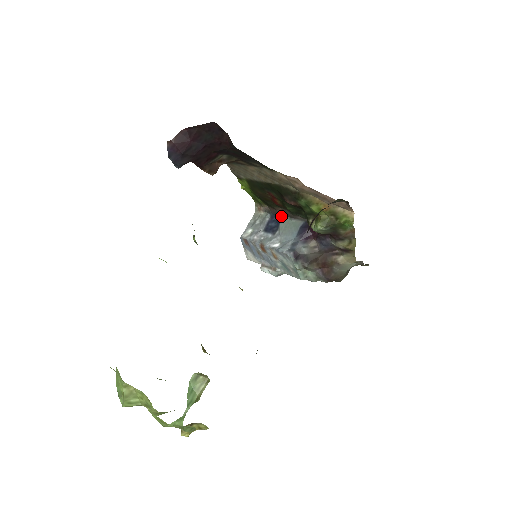
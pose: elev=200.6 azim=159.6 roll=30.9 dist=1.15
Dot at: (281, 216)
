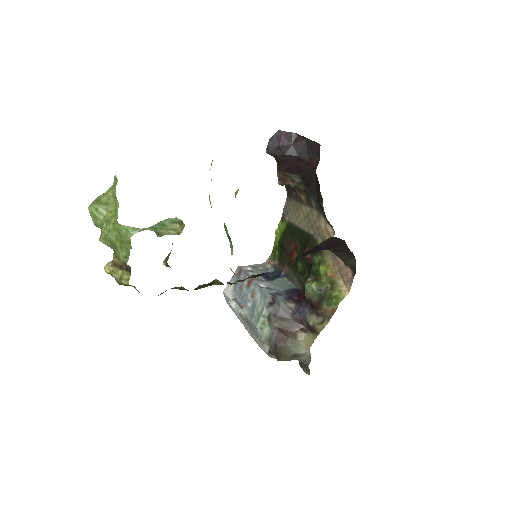
Dot at: (283, 275)
